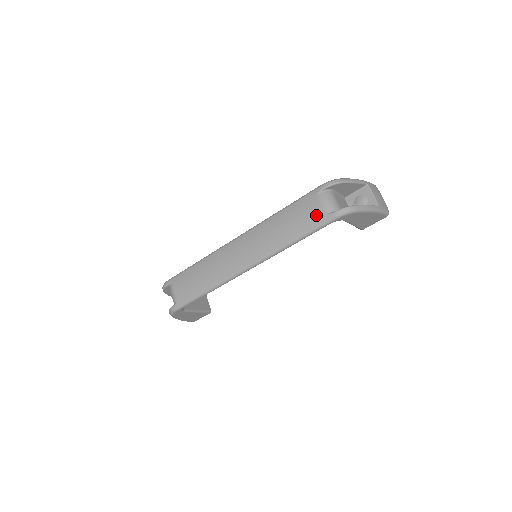
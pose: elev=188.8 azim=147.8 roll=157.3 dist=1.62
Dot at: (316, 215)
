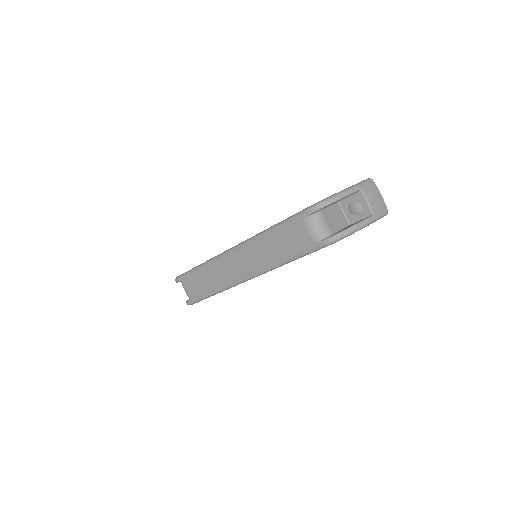
Dot at: (305, 241)
